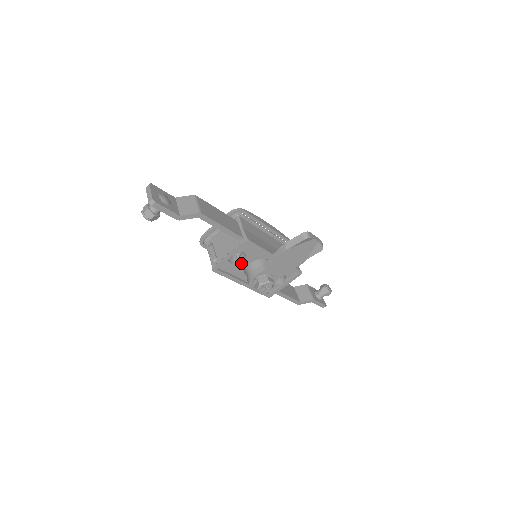
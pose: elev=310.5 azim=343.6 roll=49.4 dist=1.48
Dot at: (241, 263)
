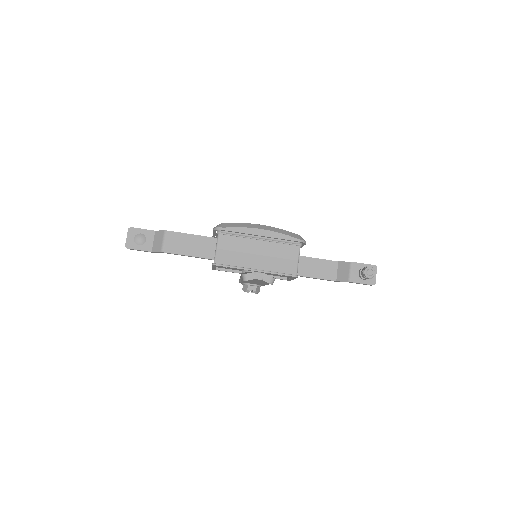
Dot at: (233, 268)
